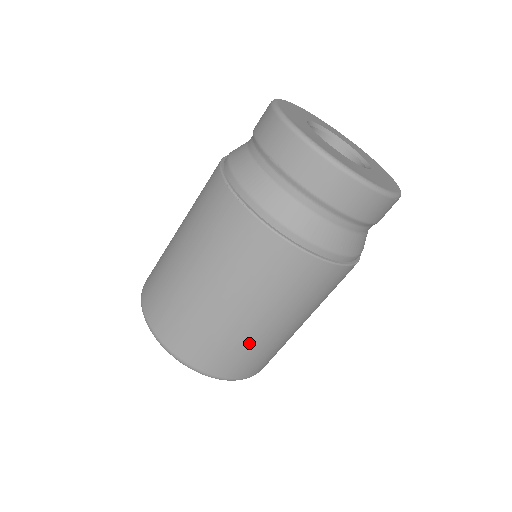
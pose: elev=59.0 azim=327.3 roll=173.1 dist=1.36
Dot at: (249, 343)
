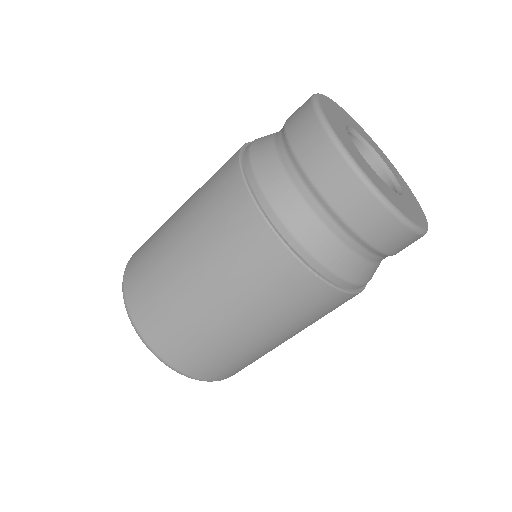
Dot at: occluded
